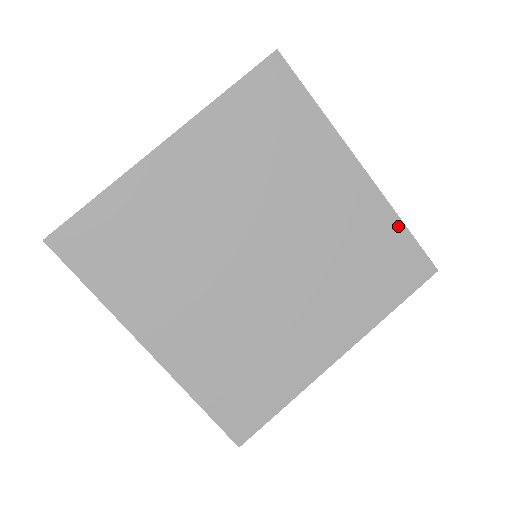
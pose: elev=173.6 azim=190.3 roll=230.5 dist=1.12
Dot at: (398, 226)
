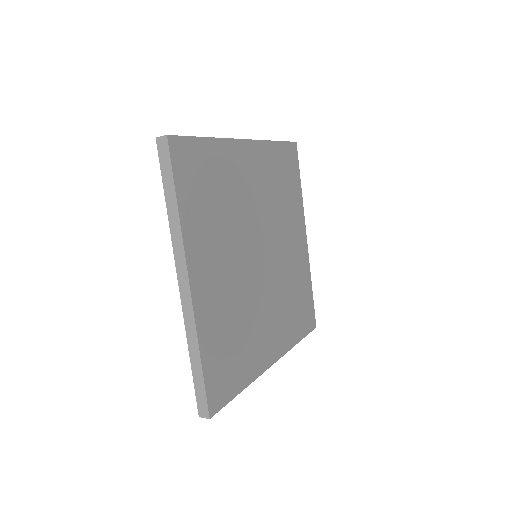
Dot at: (310, 286)
